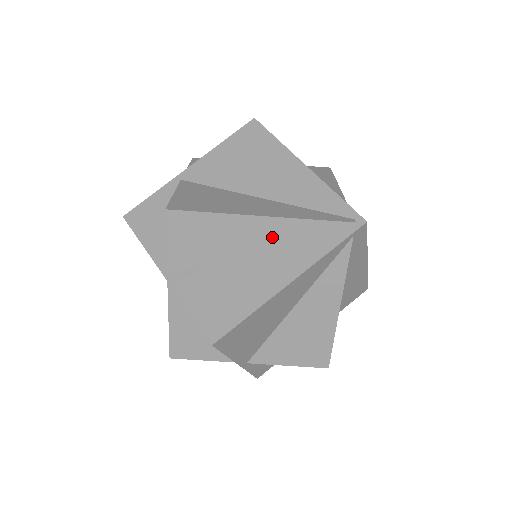
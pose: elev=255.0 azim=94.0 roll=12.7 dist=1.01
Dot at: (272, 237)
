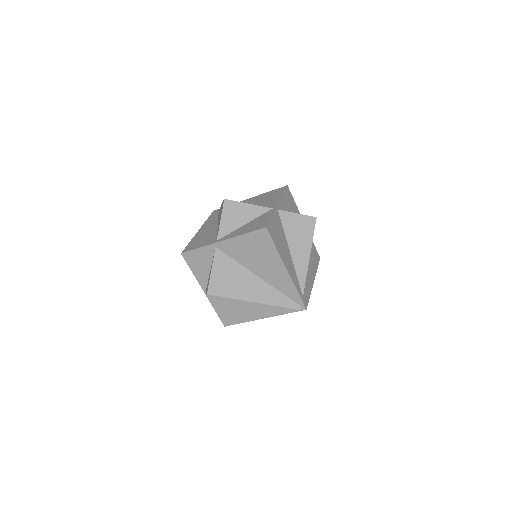
Dot at: occluded
